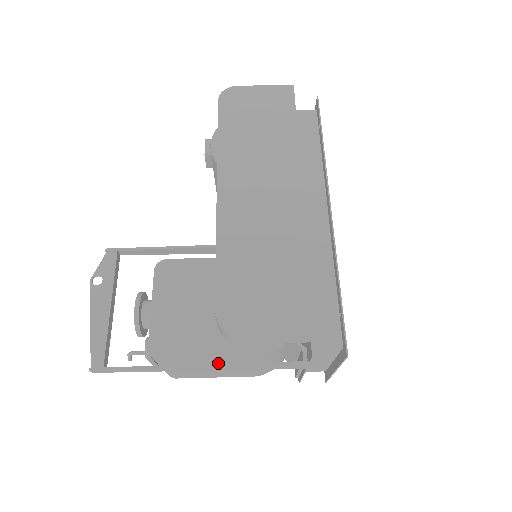
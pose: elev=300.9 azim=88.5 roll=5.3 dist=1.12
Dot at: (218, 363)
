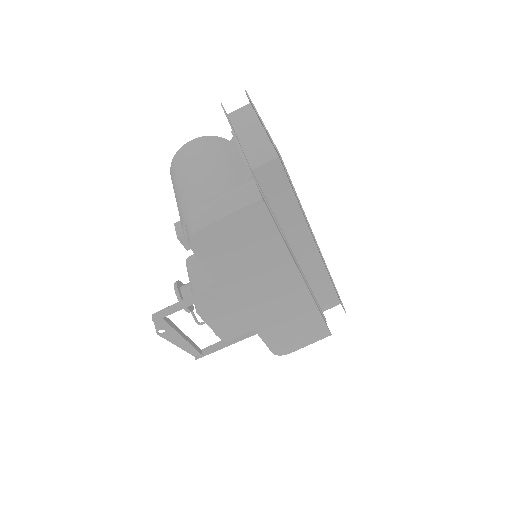
Dot at: occluded
